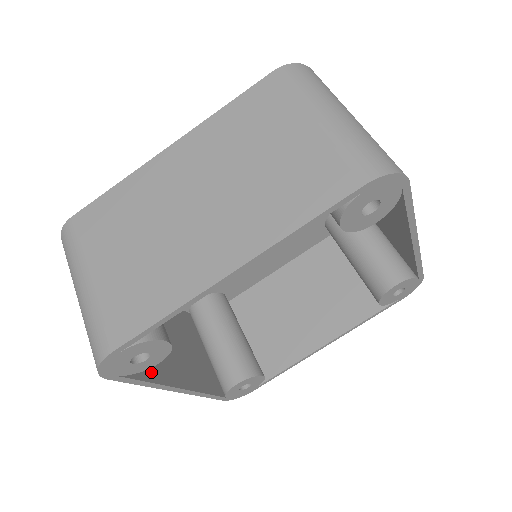
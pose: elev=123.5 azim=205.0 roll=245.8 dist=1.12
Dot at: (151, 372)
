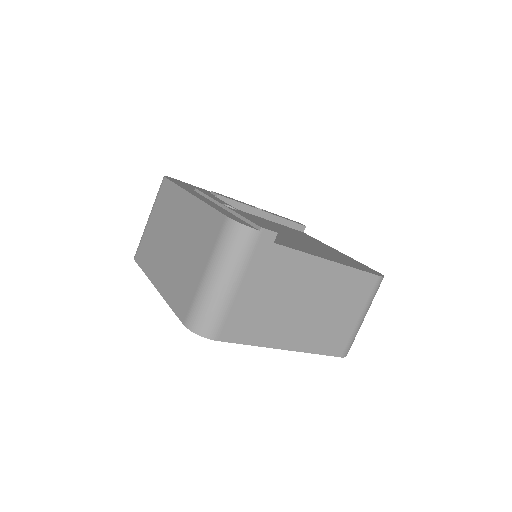
Dot at: occluded
